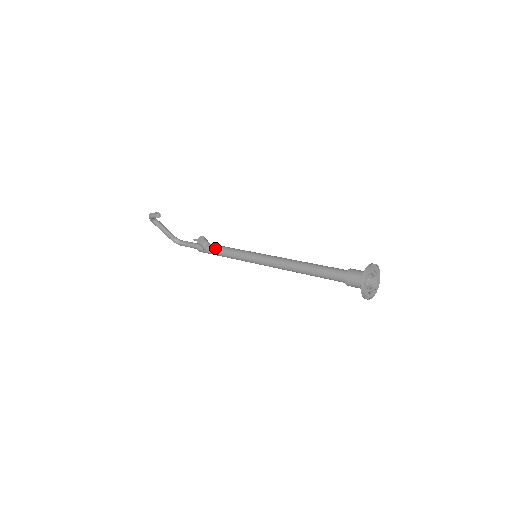
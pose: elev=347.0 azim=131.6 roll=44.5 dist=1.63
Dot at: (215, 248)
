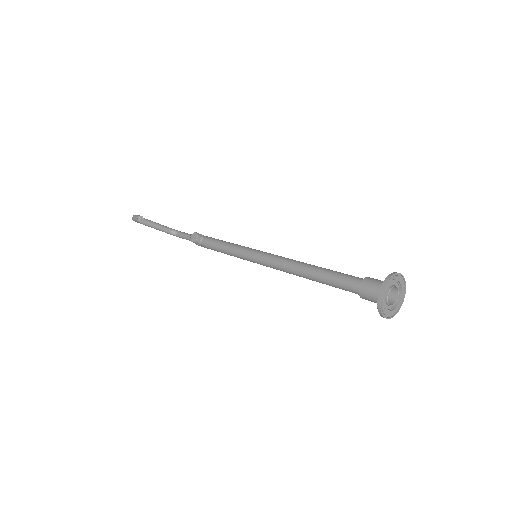
Dot at: (212, 244)
